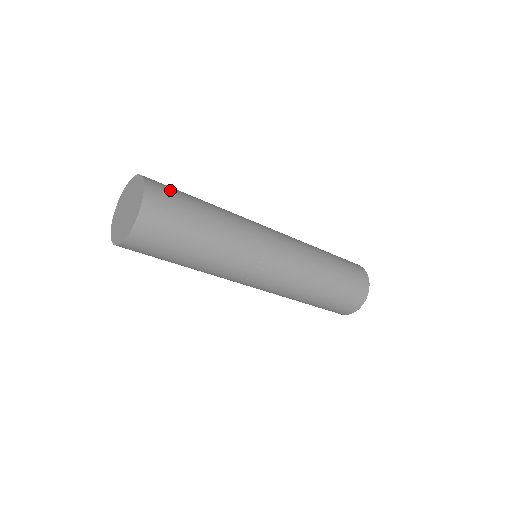
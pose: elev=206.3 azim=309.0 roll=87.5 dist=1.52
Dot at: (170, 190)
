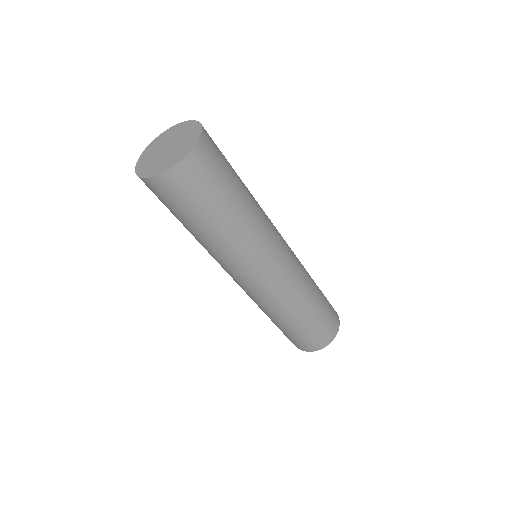
Dot at: (220, 153)
